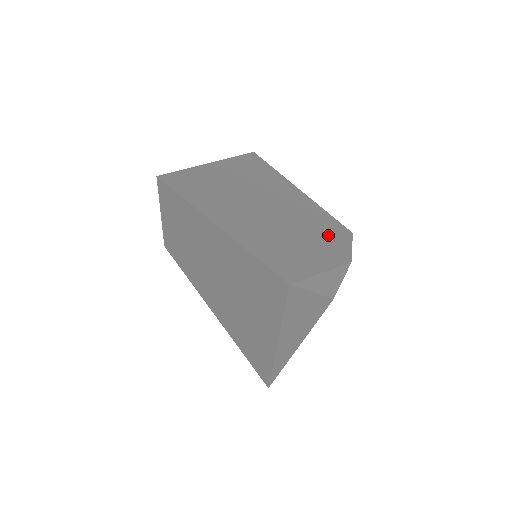
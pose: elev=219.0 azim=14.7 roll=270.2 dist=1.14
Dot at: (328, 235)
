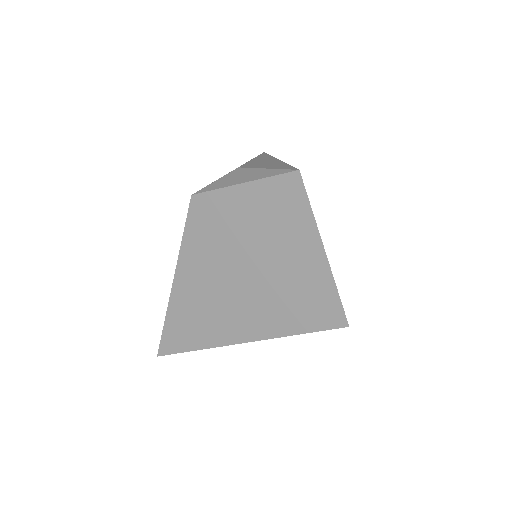
Dot at: occluded
